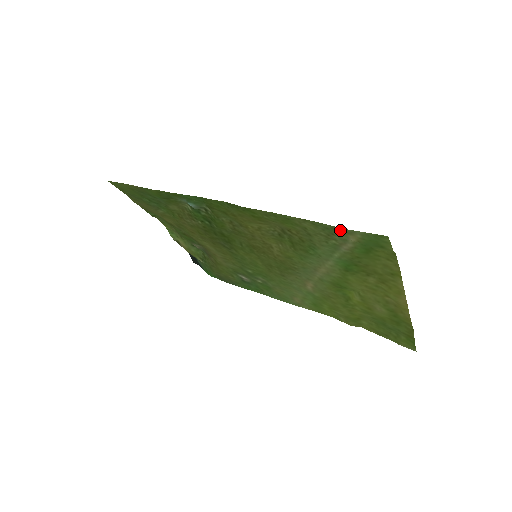
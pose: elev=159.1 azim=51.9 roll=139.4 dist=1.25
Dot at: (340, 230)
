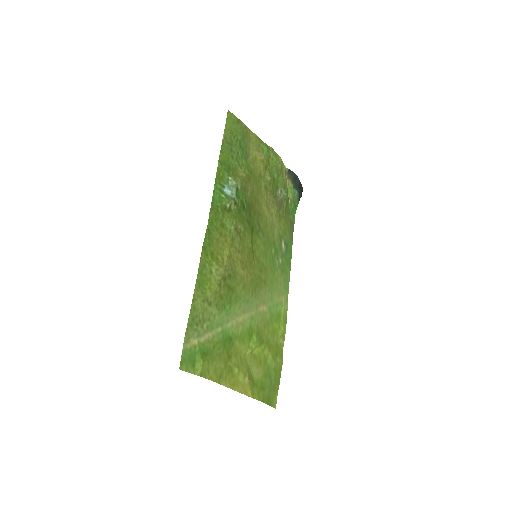
Dot at: (189, 331)
